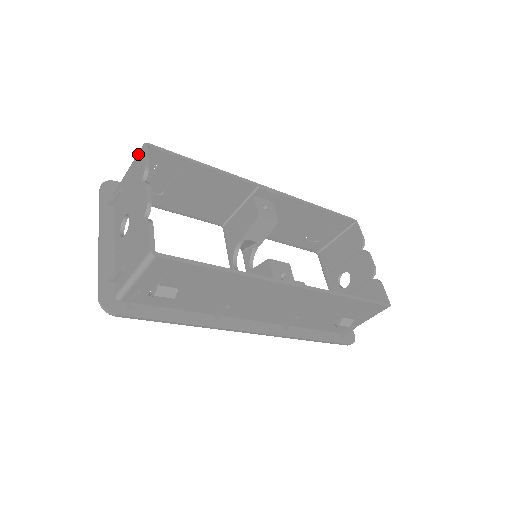
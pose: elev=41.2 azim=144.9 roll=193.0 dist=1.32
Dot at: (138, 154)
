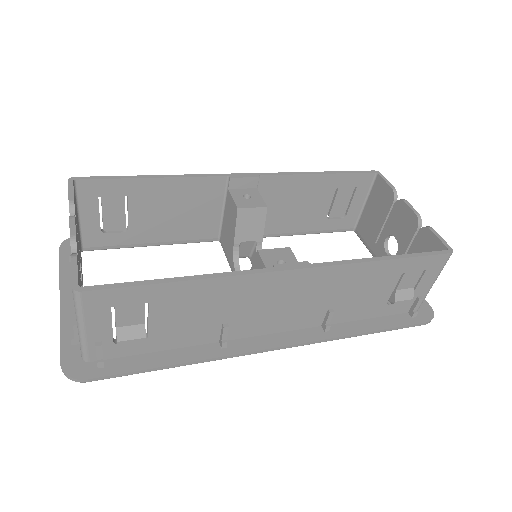
Dot at: occluded
